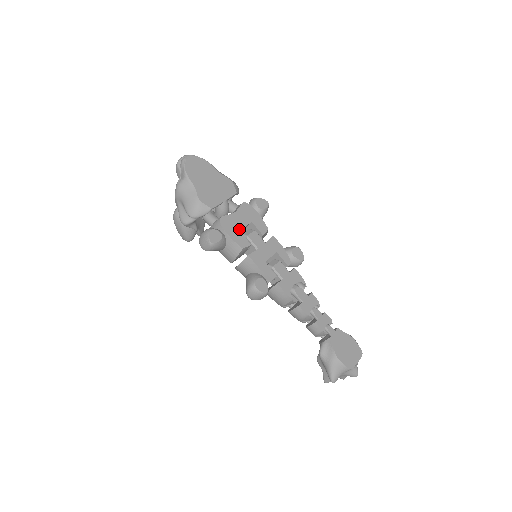
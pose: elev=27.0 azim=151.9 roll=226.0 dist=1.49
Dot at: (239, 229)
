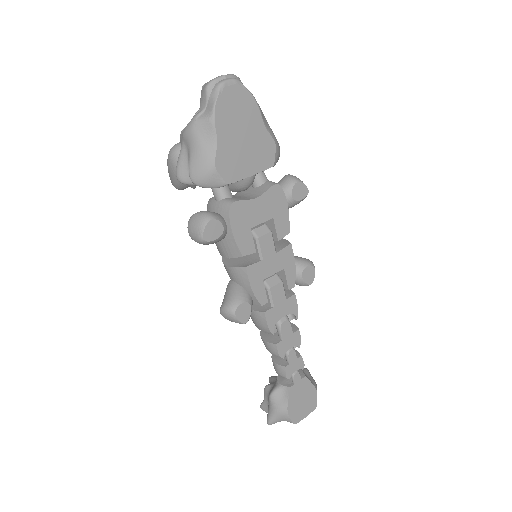
Dot at: (251, 225)
